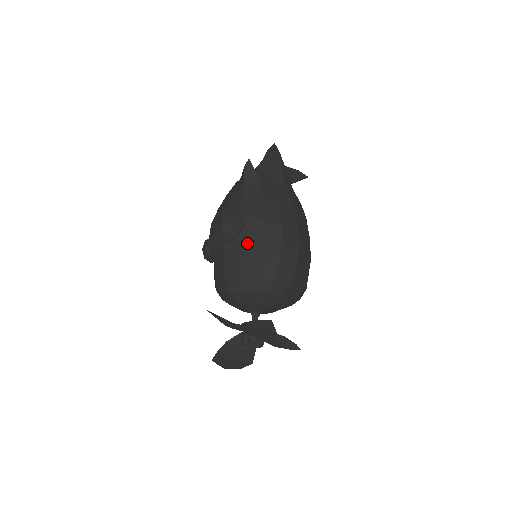
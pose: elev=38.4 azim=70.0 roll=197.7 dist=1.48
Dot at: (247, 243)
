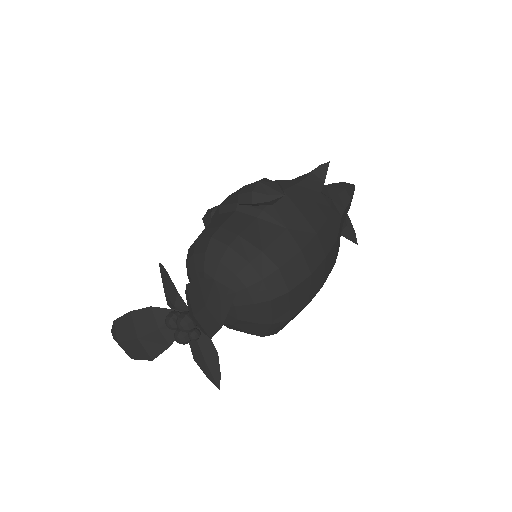
Dot at: (267, 221)
